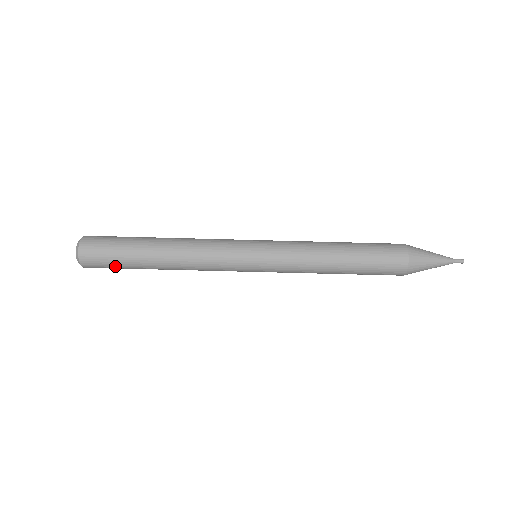
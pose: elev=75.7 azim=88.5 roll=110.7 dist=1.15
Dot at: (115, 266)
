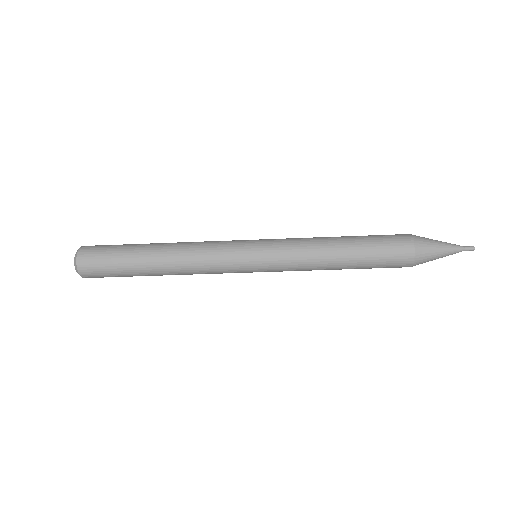
Dot at: (113, 274)
